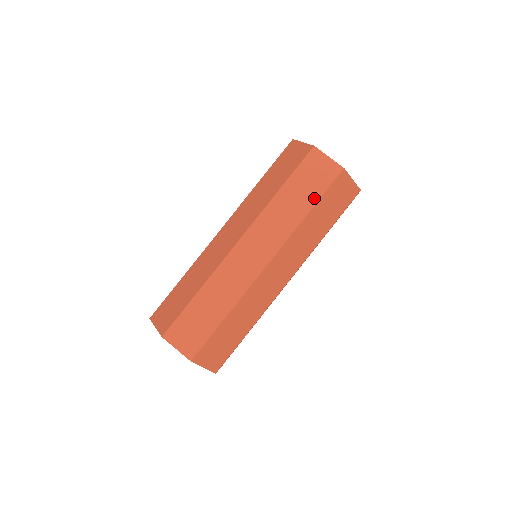
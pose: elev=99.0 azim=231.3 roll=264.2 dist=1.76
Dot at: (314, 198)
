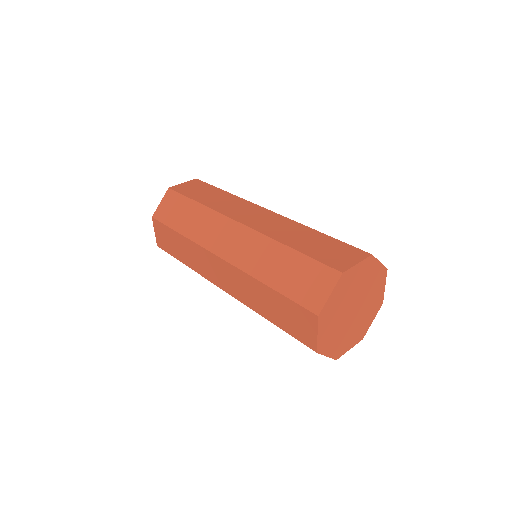
Dot at: (280, 324)
